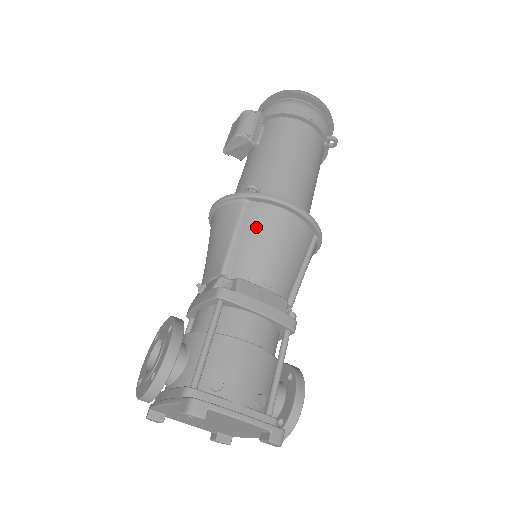
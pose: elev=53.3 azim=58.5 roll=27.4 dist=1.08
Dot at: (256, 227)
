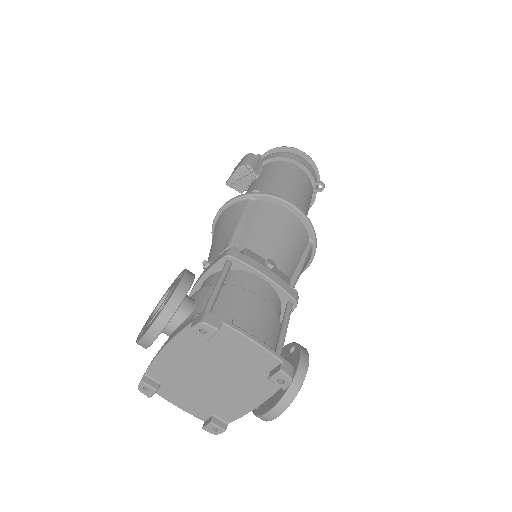
Dot at: (261, 217)
